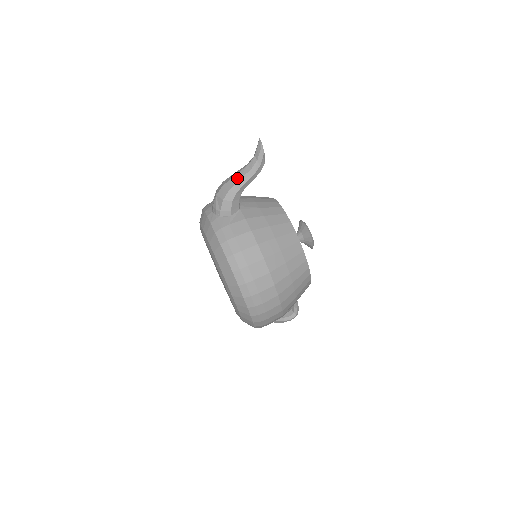
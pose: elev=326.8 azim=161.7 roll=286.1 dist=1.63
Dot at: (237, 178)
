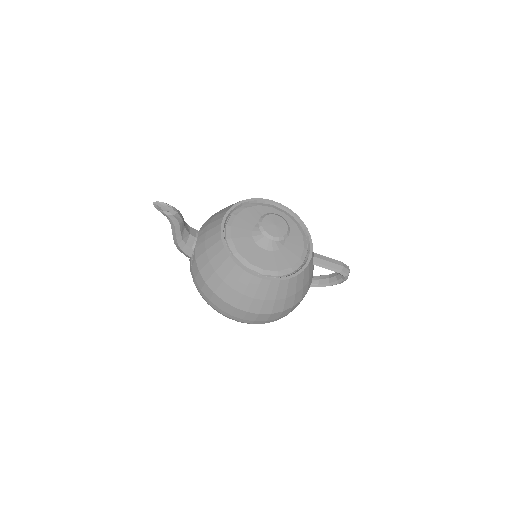
Dot at: (172, 232)
